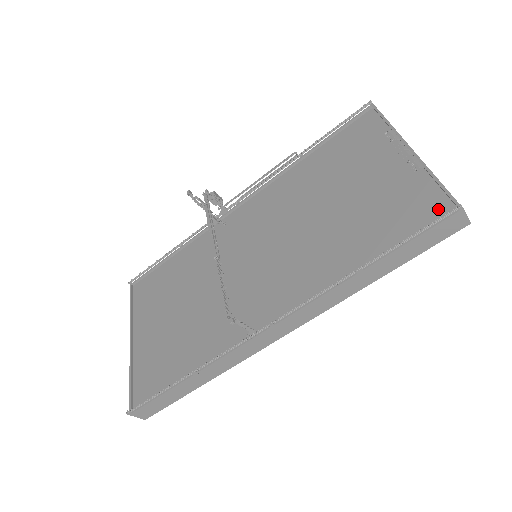
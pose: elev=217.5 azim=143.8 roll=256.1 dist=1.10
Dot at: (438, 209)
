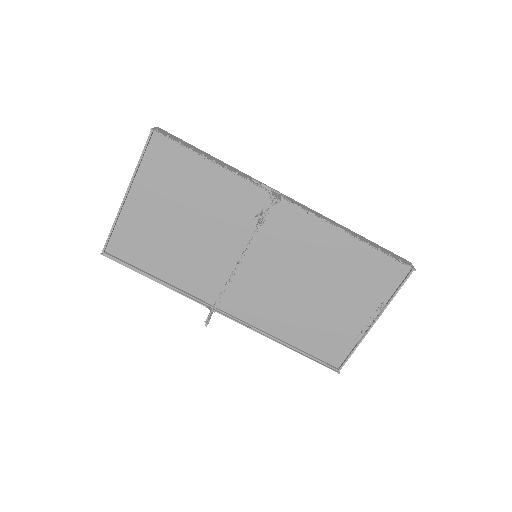
Dot at: (336, 359)
